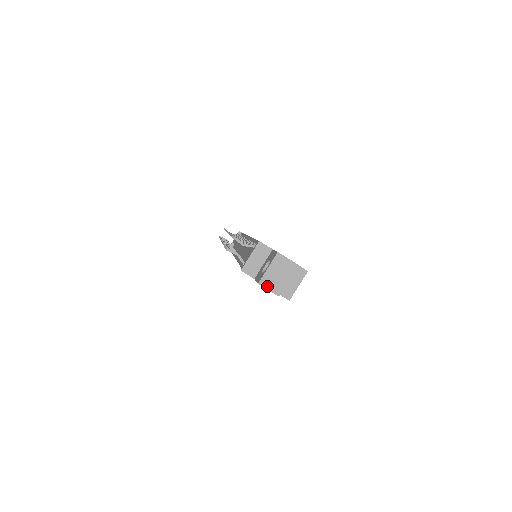
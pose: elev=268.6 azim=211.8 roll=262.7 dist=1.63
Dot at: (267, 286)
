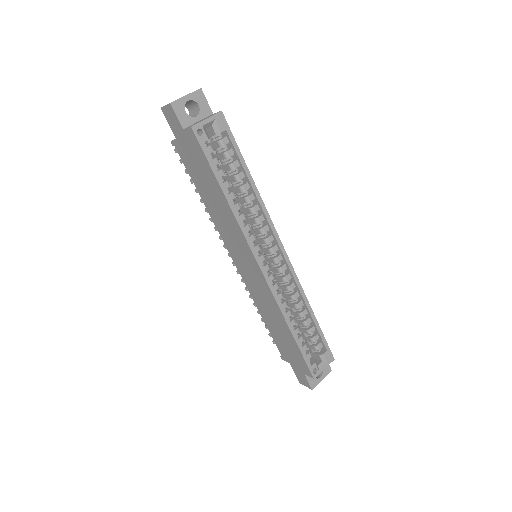
Dot at: (166, 105)
